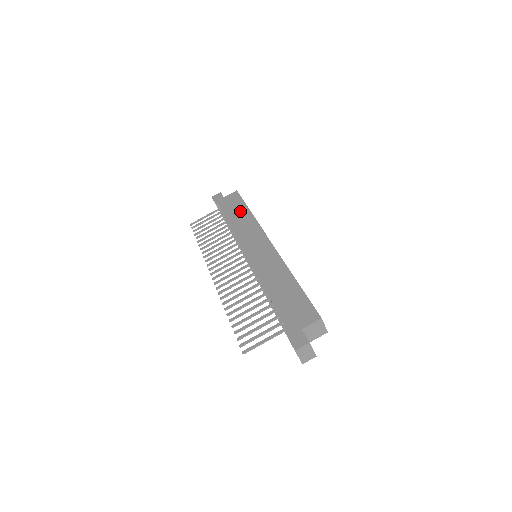
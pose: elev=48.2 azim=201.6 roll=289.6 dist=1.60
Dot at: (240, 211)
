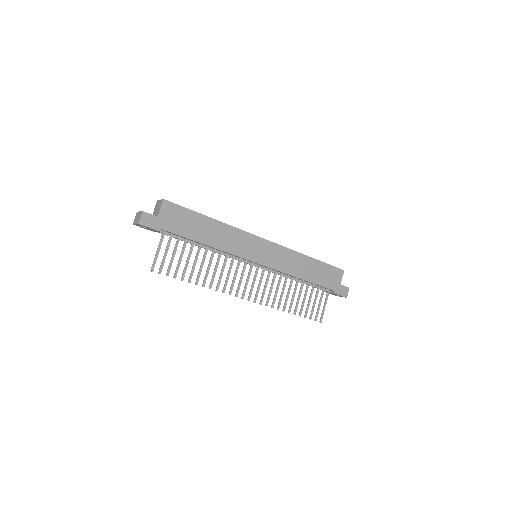
Dot at: (202, 225)
